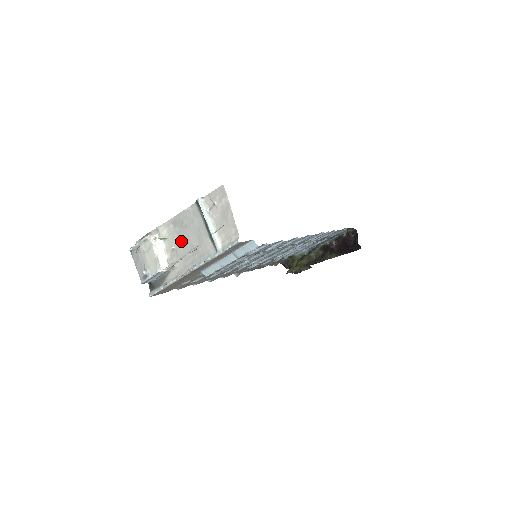
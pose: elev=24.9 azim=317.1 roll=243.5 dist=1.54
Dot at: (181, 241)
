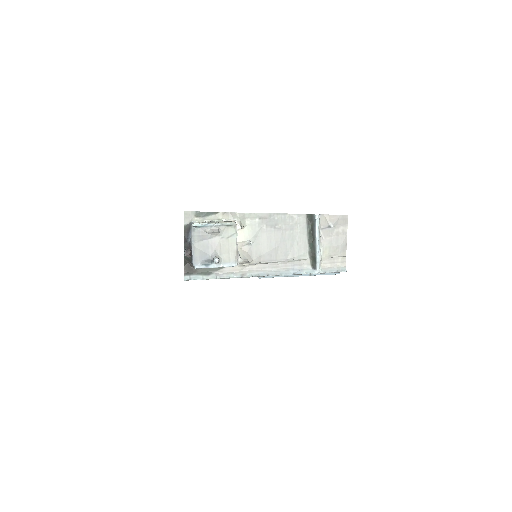
Dot at: (265, 241)
